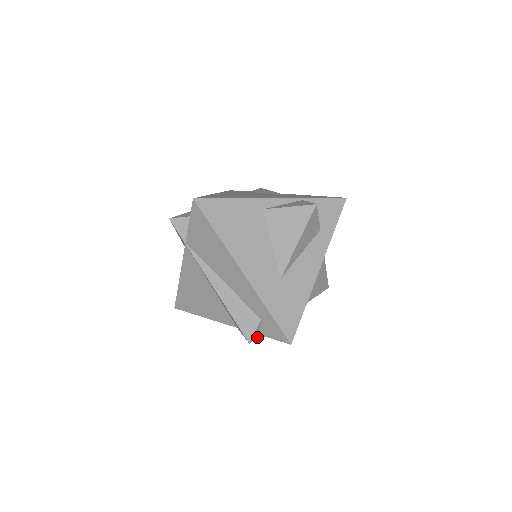
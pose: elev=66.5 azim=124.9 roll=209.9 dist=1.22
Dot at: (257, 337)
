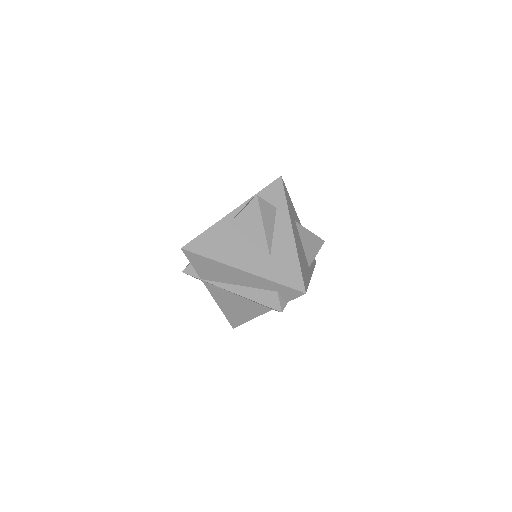
Dot at: (285, 305)
